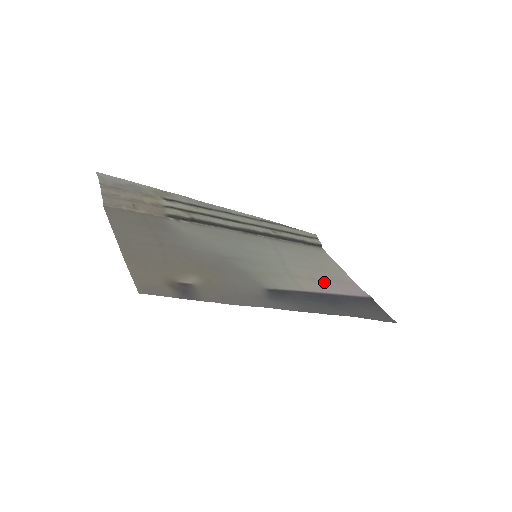
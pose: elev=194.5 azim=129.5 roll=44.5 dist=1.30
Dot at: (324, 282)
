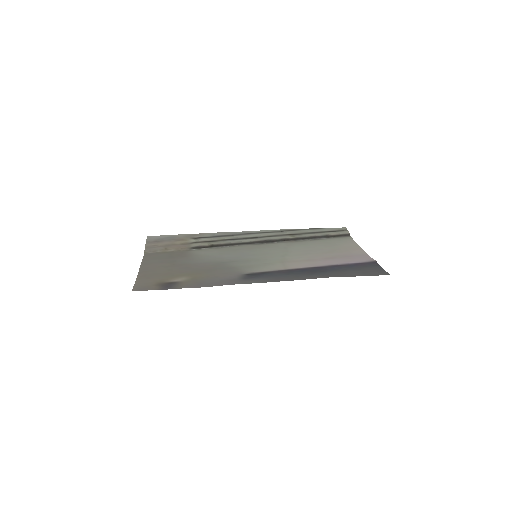
Dot at: (321, 260)
